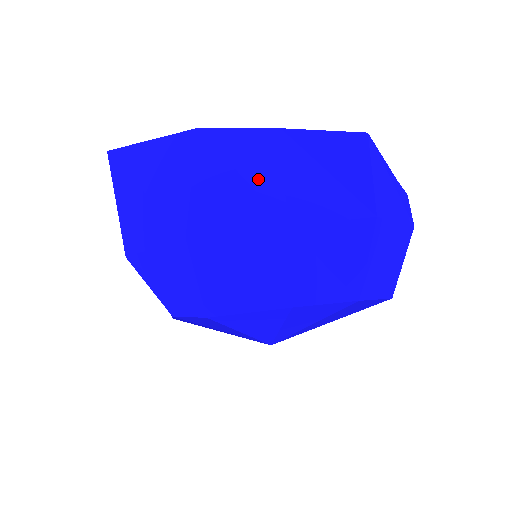
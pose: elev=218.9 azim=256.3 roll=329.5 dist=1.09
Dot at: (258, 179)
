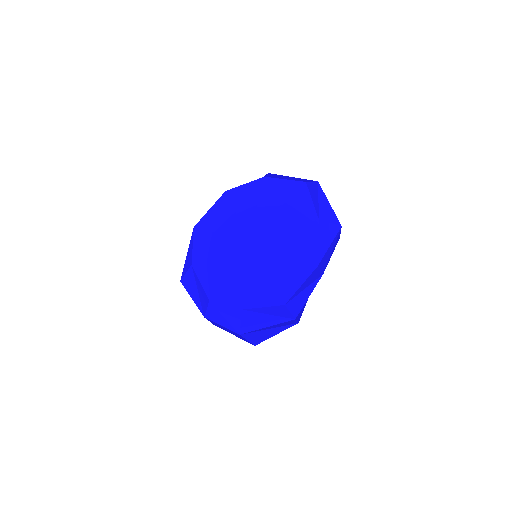
Dot at: occluded
